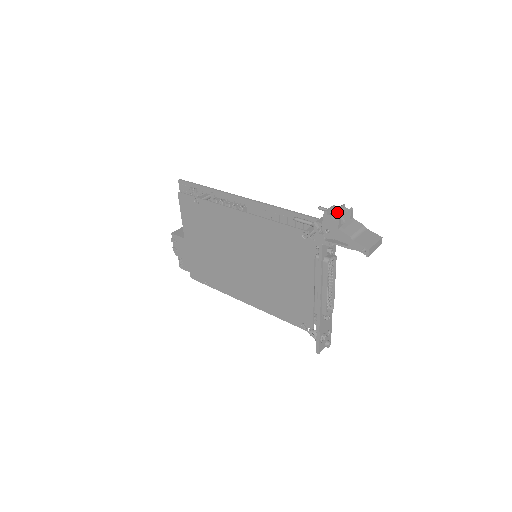
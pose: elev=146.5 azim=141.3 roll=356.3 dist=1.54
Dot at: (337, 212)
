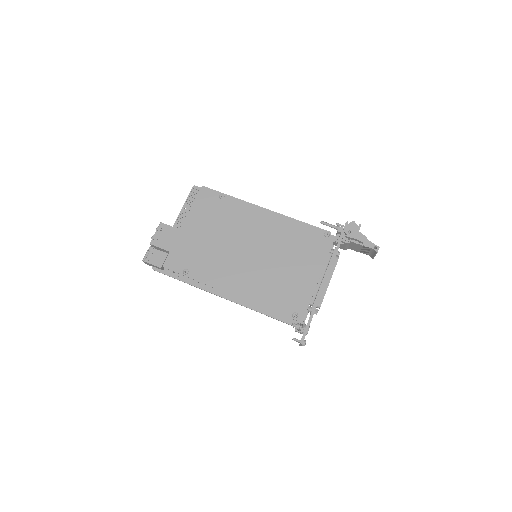
Dot at: occluded
